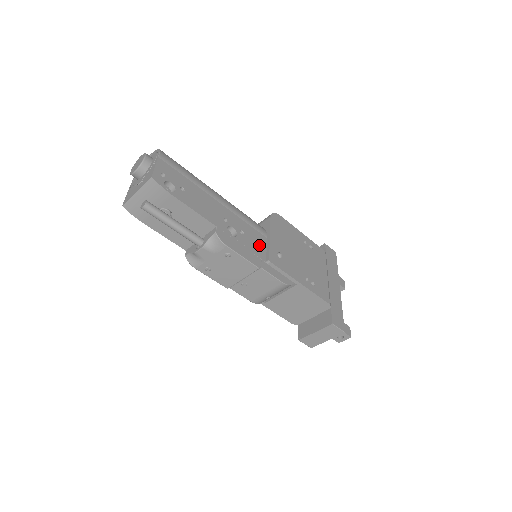
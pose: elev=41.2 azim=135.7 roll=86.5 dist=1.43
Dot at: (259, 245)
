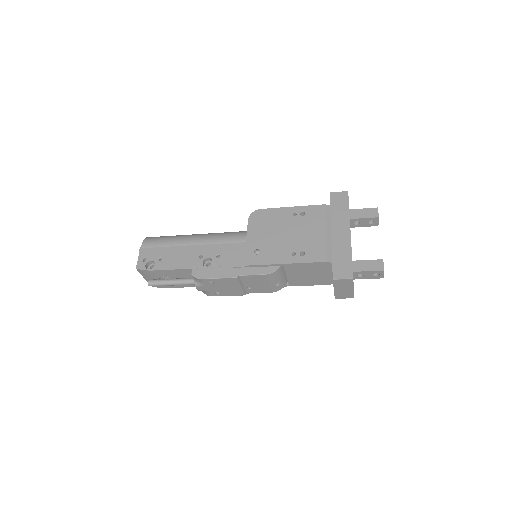
Dot at: (237, 255)
